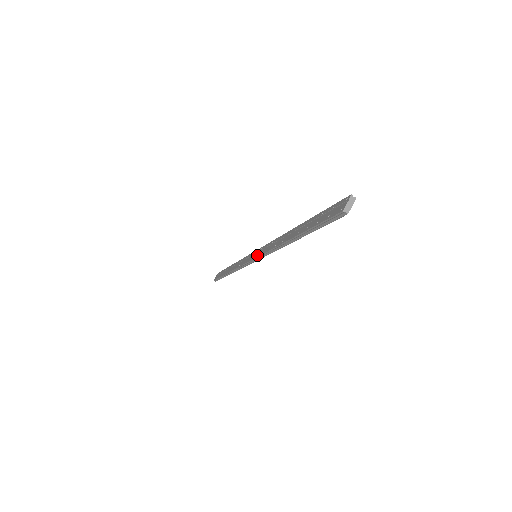
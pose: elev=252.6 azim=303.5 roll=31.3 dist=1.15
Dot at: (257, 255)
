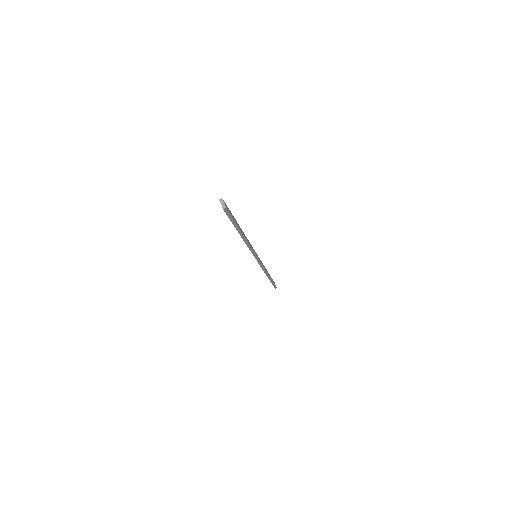
Dot at: occluded
